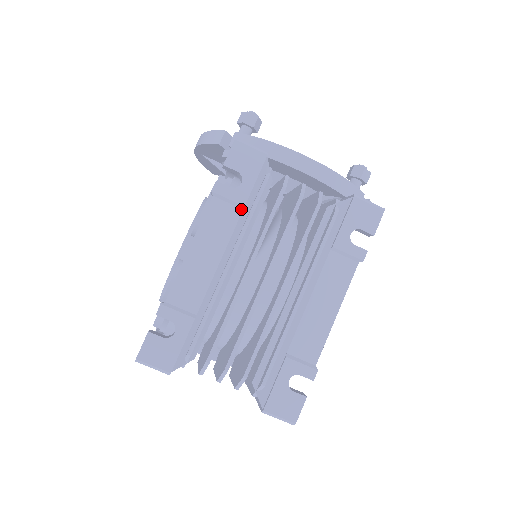
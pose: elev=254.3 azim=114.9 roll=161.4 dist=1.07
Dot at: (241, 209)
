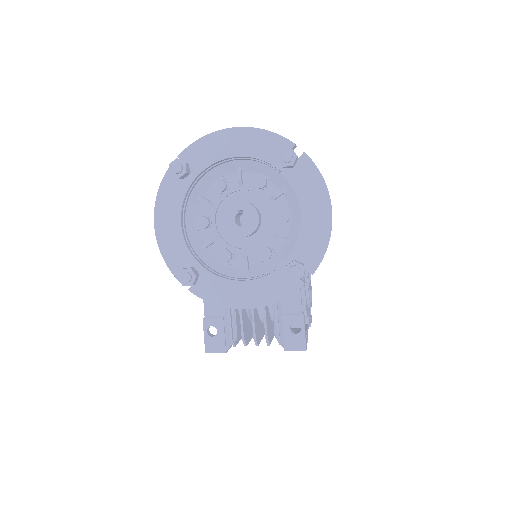
Dot at: occluded
